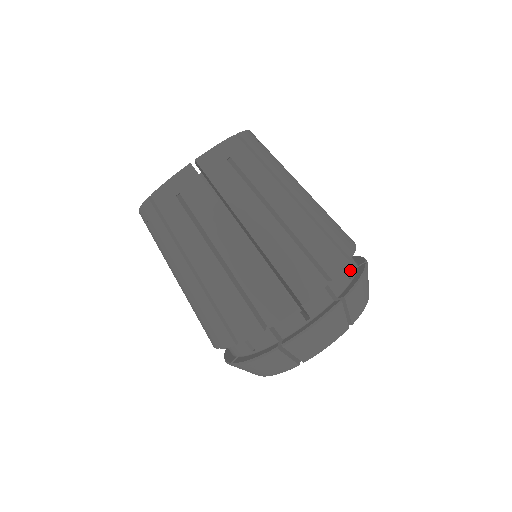
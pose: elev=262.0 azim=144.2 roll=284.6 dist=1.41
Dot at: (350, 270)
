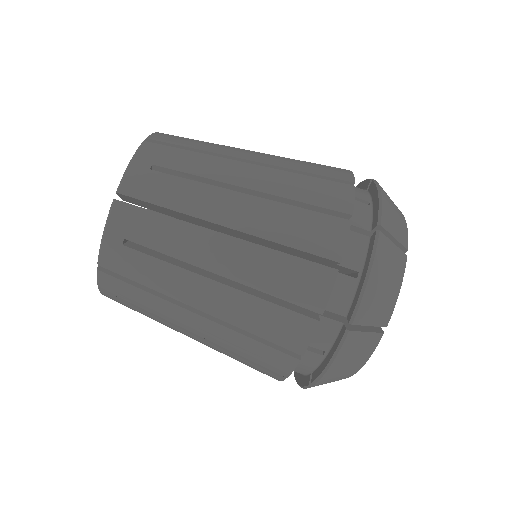
Dot at: (362, 197)
